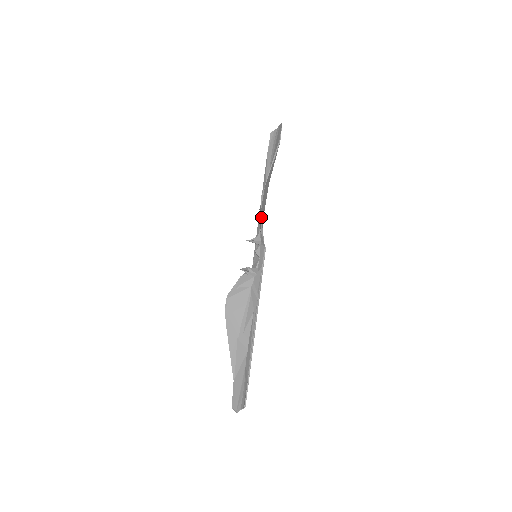
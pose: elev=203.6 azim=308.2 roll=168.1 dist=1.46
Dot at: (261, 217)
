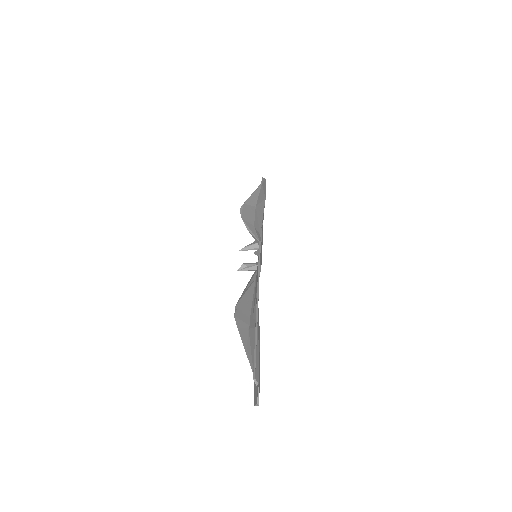
Dot at: (246, 223)
